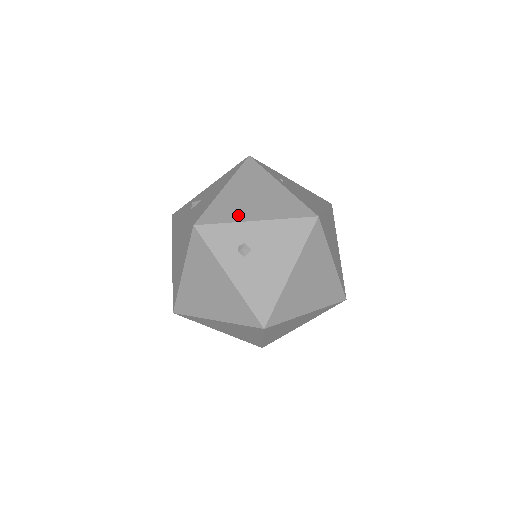
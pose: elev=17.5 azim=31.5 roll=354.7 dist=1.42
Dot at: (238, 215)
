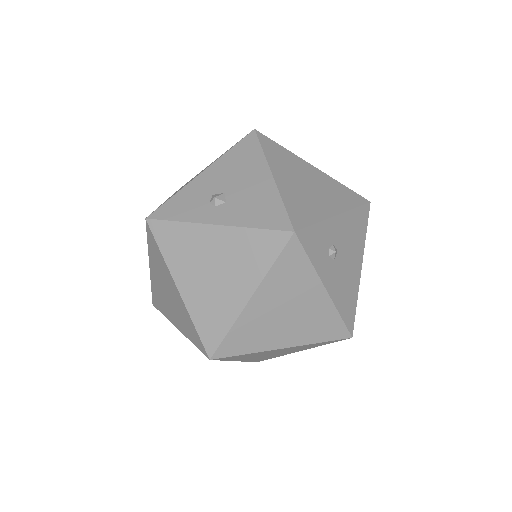
Dot at: (318, 210)
